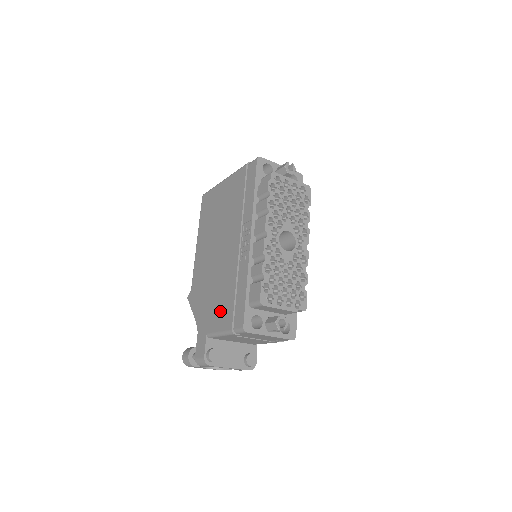
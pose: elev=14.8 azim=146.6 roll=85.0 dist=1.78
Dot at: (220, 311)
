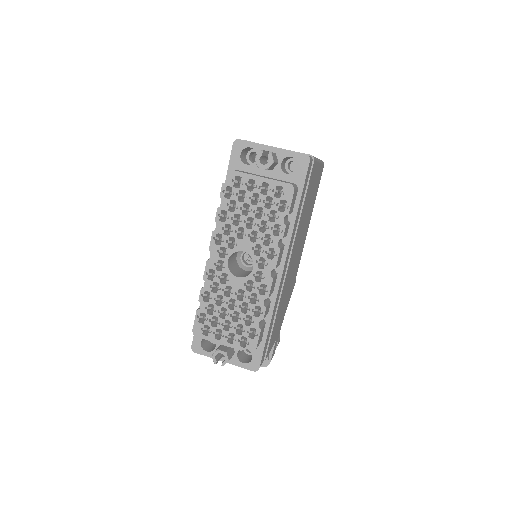
Dot at: occluded
